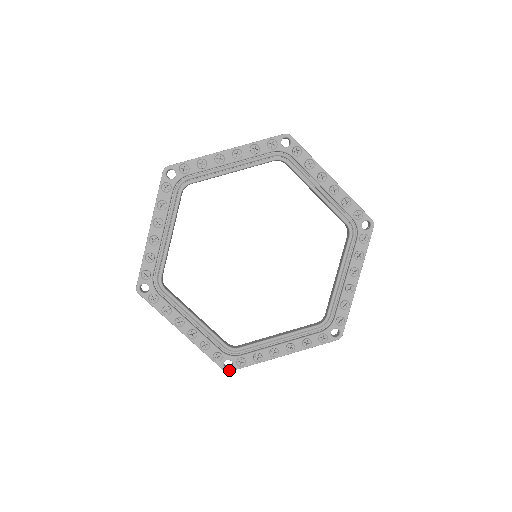
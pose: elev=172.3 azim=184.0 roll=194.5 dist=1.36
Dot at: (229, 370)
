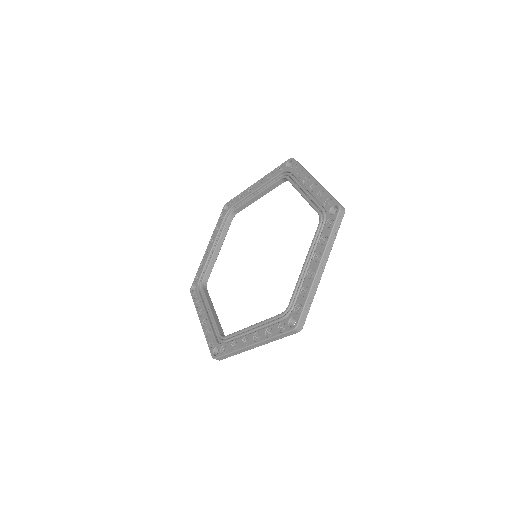
Dot at: (215, 357)
